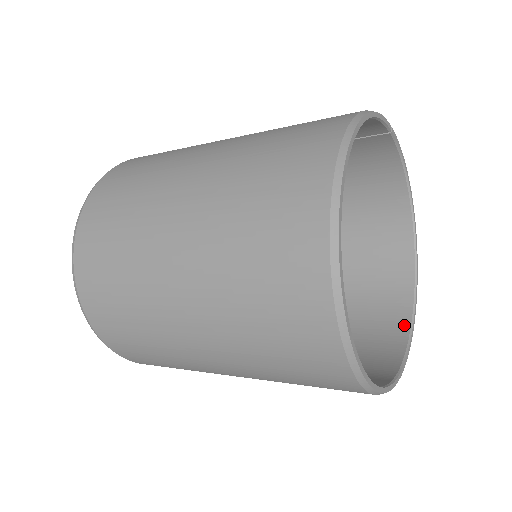
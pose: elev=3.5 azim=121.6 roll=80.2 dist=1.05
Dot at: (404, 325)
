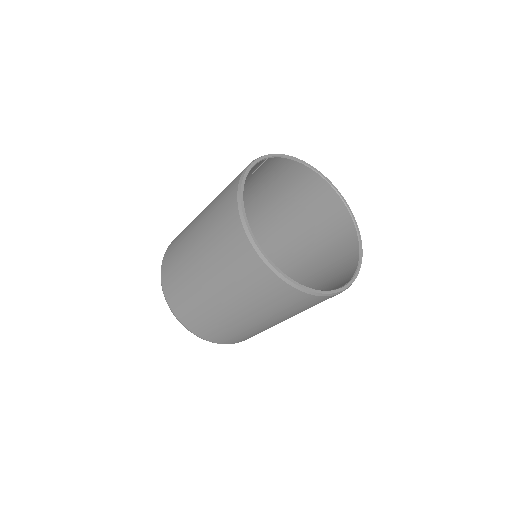
Dot at: (354, 235)
